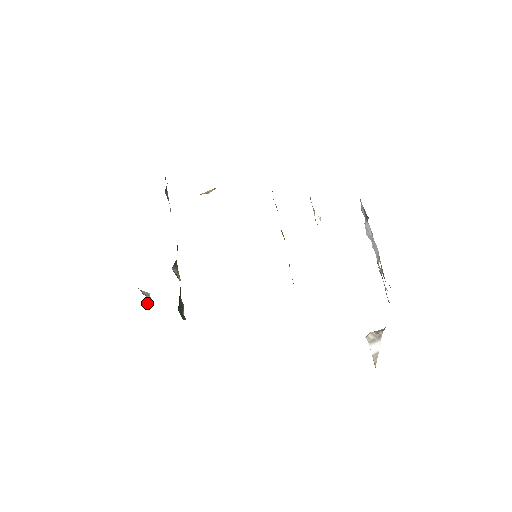
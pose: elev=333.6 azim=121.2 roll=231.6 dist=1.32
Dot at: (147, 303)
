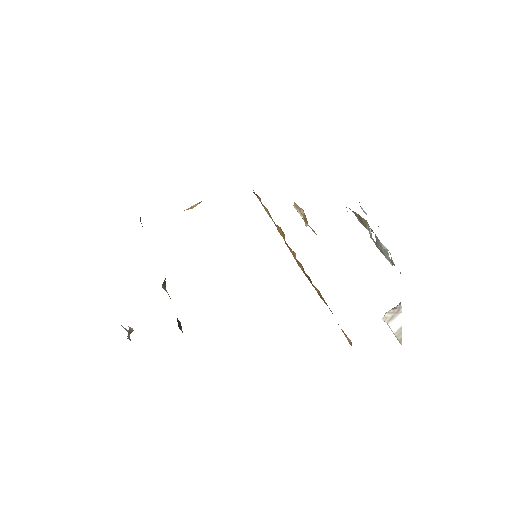
Dot at: occluded
